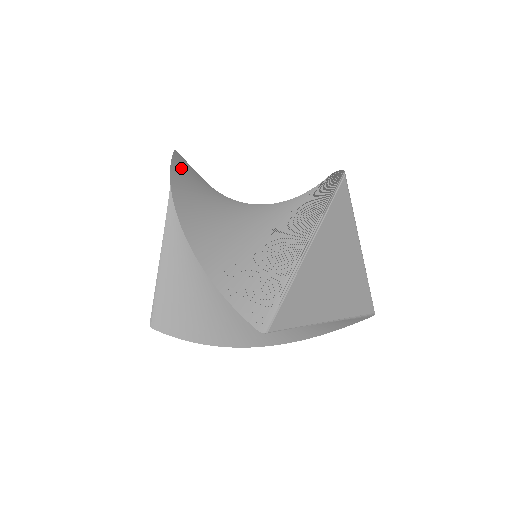
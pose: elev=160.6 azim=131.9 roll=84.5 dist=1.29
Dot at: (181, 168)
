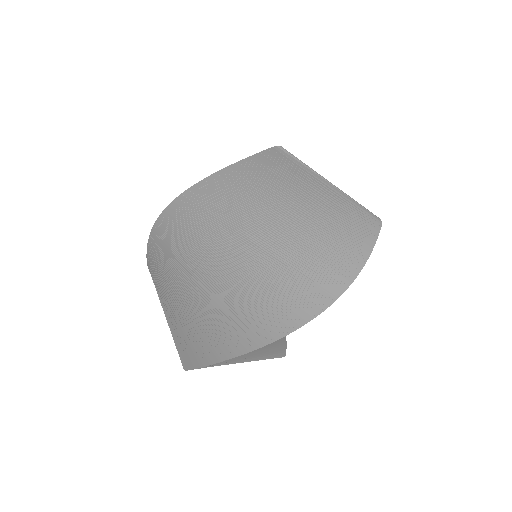
Dot at: occluded
